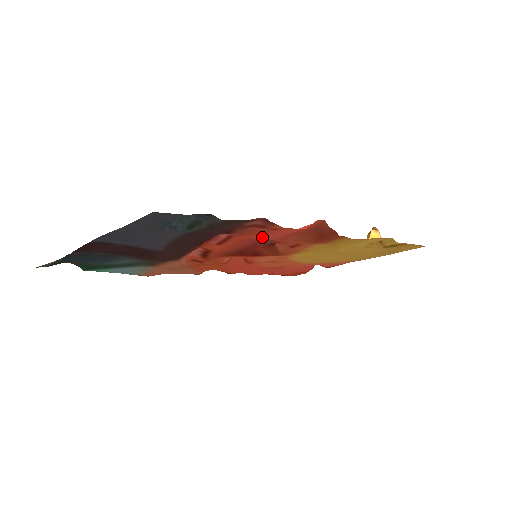
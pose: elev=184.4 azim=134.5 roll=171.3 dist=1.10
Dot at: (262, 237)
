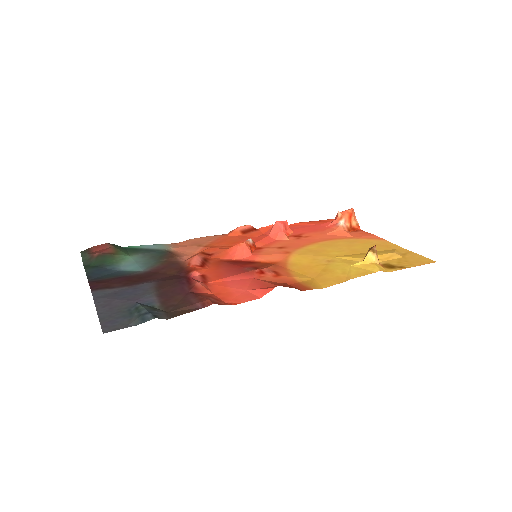
Dot at: (234, 283)
